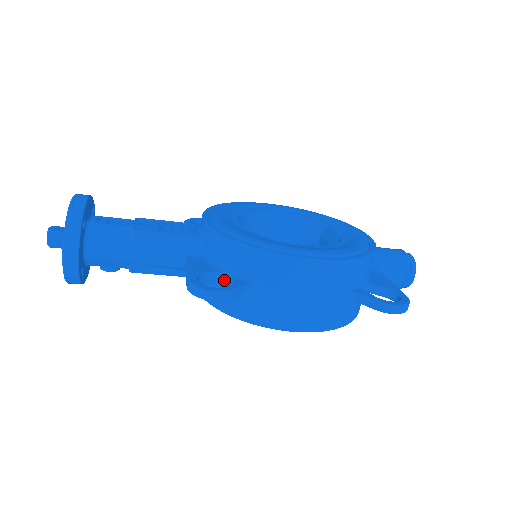
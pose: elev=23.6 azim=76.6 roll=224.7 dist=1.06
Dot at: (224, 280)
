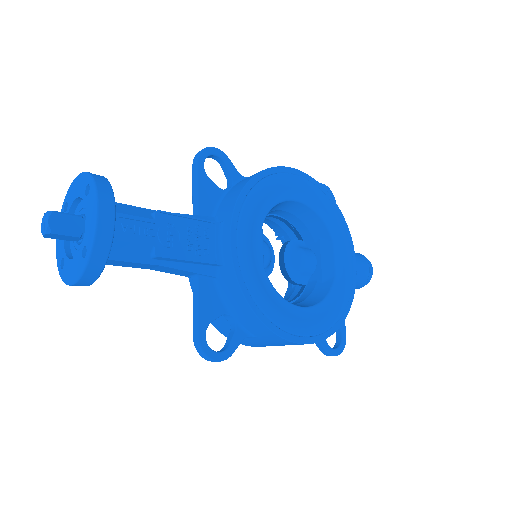
Dot at: (224, 316)
